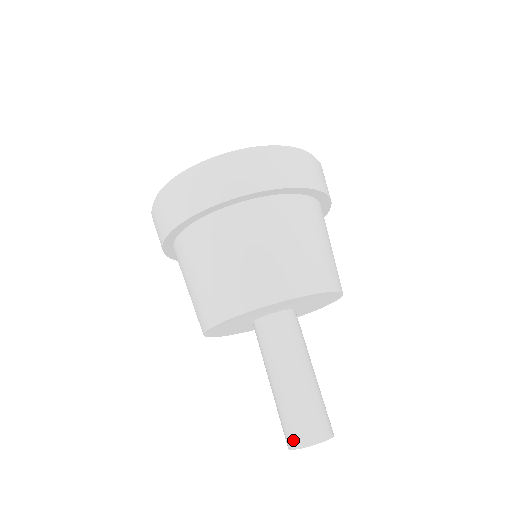
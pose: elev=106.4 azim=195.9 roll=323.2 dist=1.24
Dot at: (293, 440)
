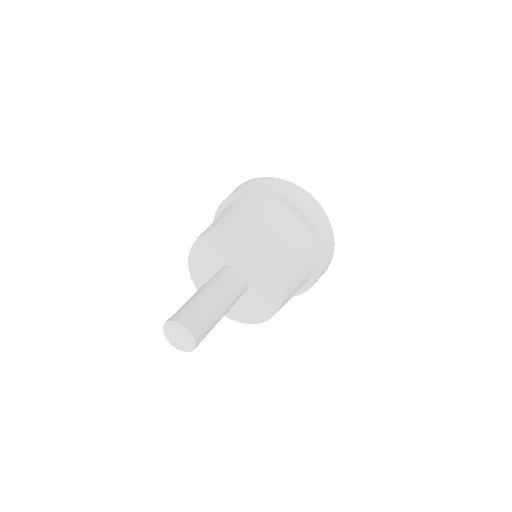
Dot at: occluded
